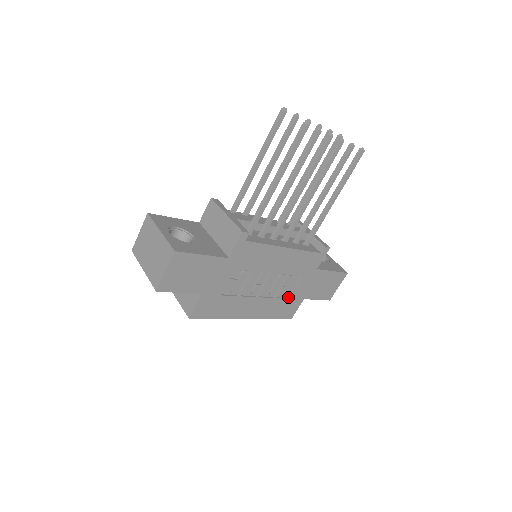
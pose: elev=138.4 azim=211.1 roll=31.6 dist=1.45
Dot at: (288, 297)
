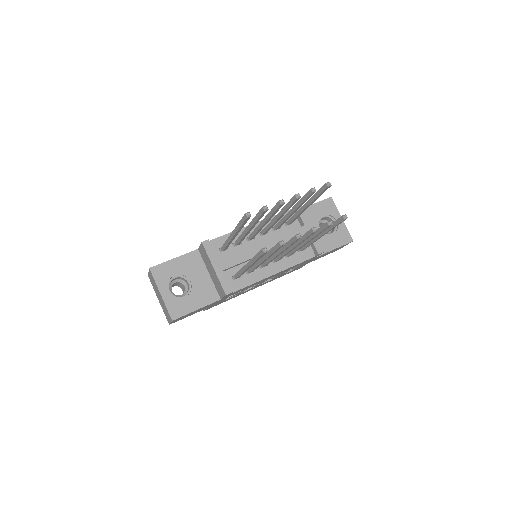
Dot at: (291, 269)
